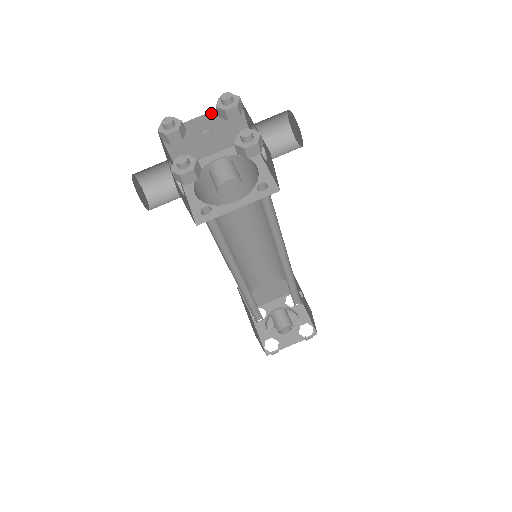
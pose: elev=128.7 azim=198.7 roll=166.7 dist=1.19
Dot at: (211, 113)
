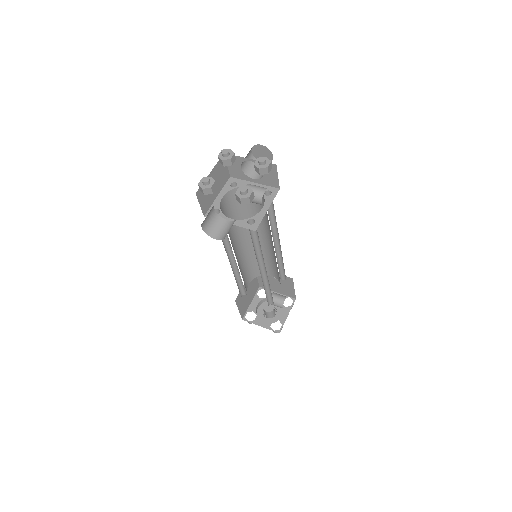
Dot at: (214, 168)
